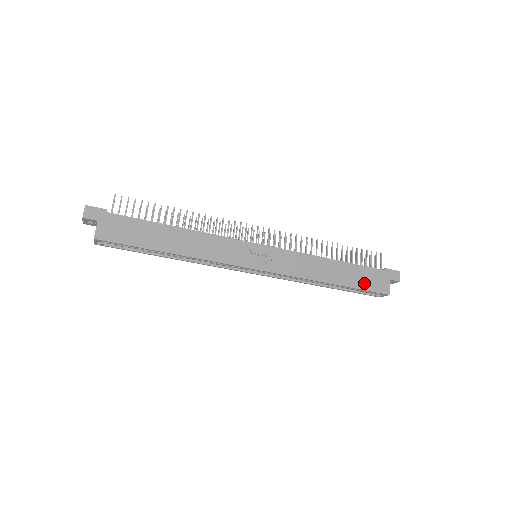
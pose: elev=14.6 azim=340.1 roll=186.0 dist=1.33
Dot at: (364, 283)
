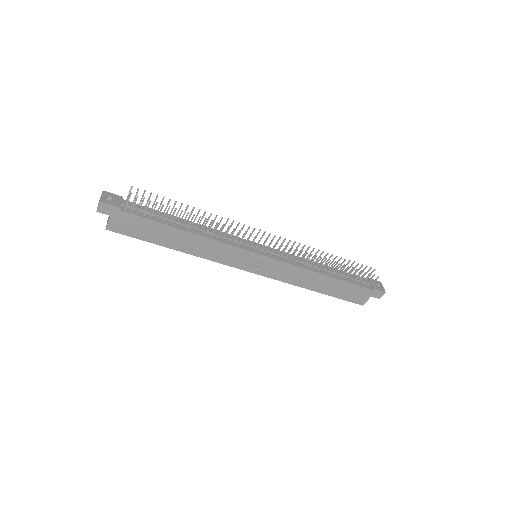
Dot at: (345, 295)
